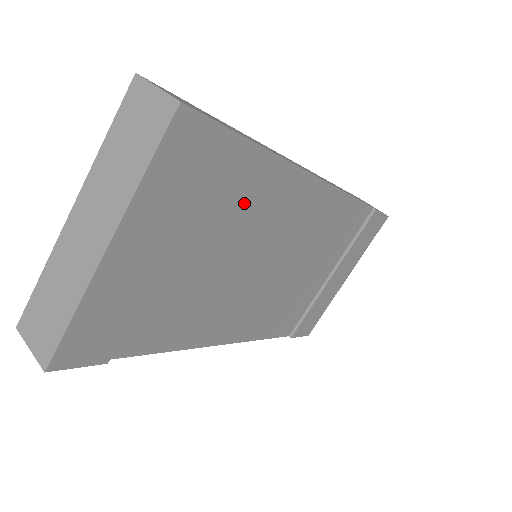
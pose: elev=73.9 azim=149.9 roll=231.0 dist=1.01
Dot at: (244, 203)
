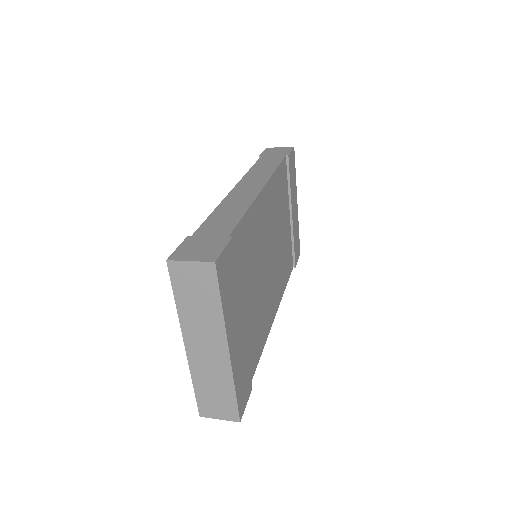
Dot at: (248, 252)
